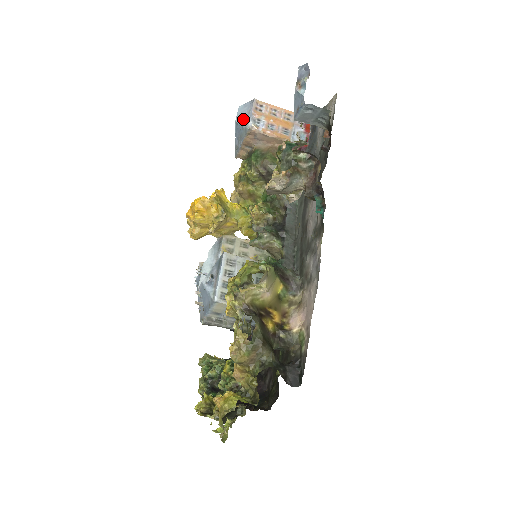
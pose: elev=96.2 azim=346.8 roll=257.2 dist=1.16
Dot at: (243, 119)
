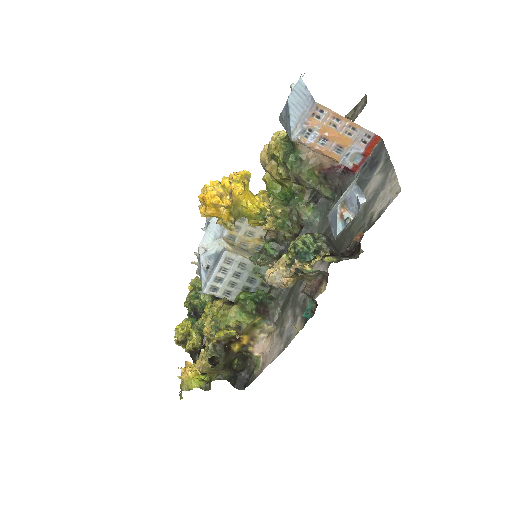
Dot at: (294, 113)
